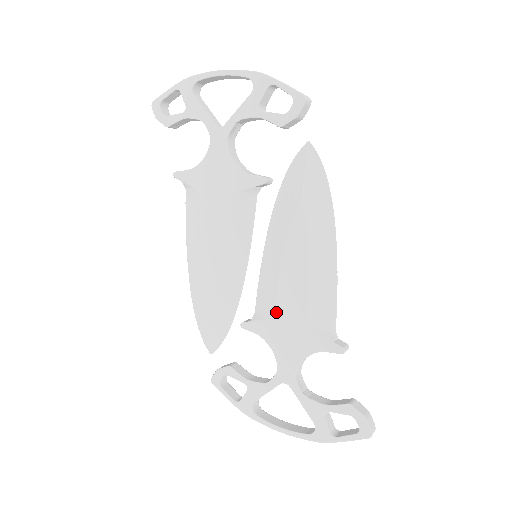
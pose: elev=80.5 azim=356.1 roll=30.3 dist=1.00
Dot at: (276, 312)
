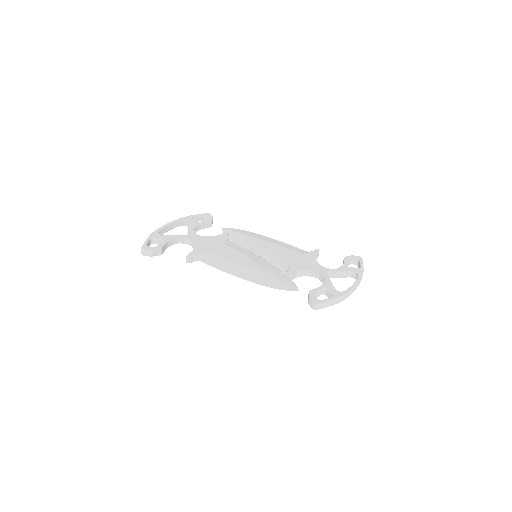
Dot at: (289, 261)
